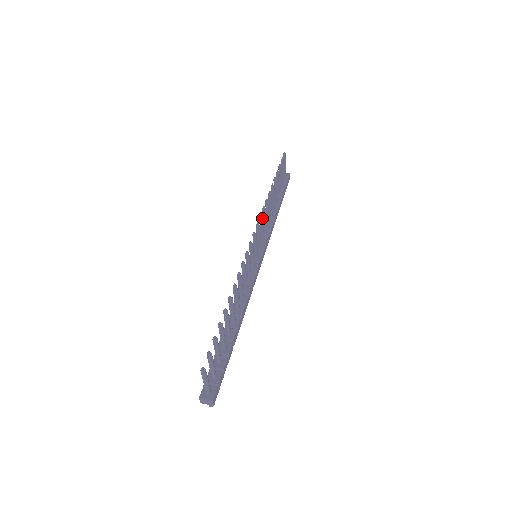
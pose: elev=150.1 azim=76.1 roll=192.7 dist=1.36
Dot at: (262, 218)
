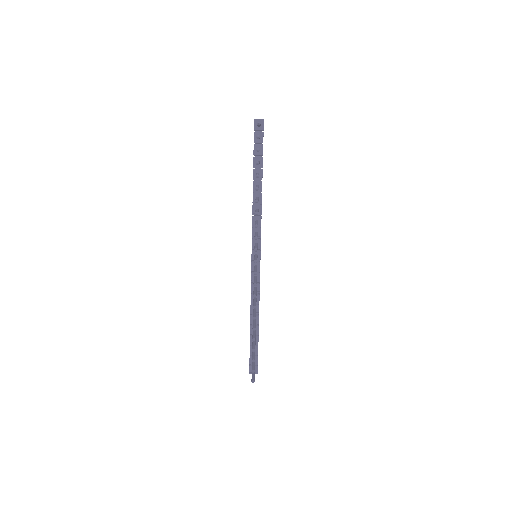
Dot at: occluded
